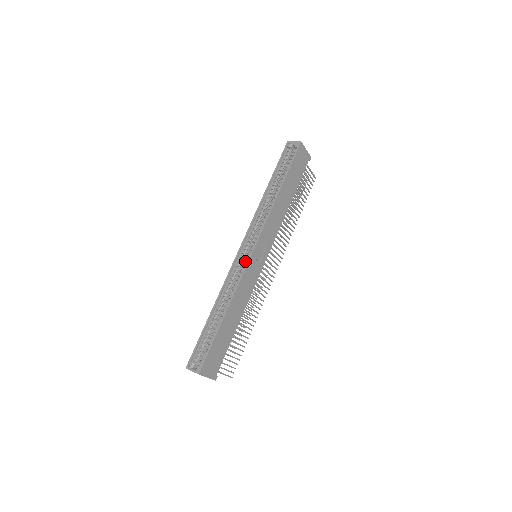
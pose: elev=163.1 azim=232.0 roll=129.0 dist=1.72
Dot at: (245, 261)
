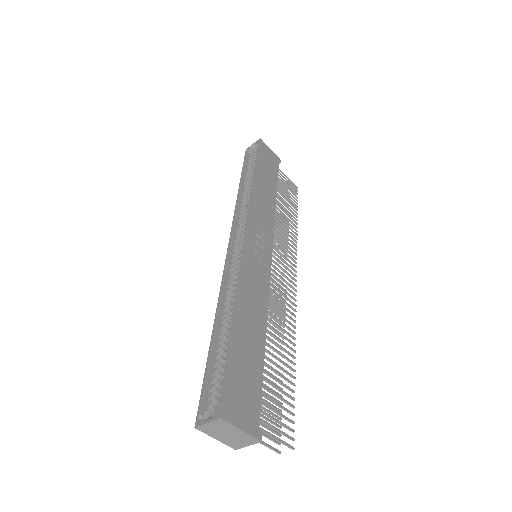
Dot at: occluded
